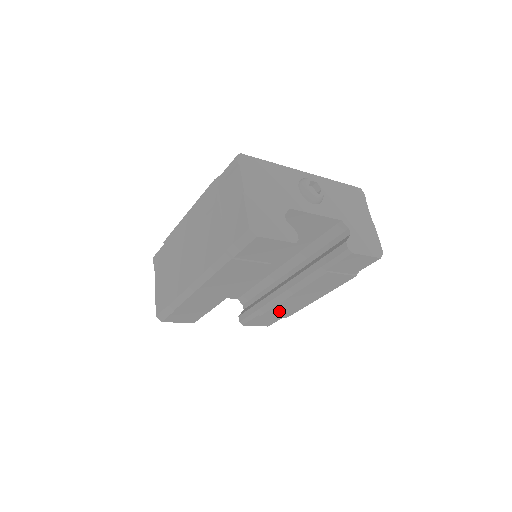
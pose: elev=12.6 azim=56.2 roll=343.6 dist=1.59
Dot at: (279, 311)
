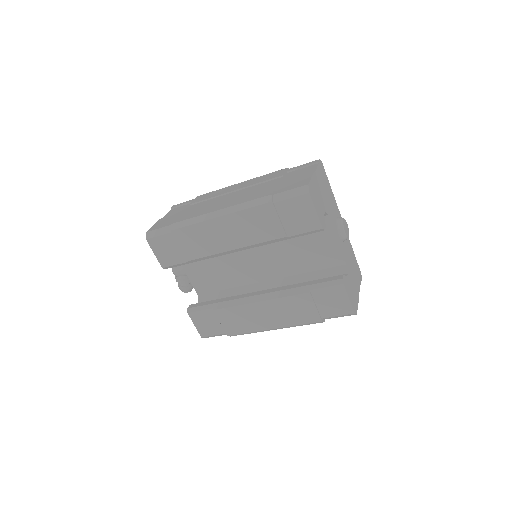
Dot at: (232, 318)
